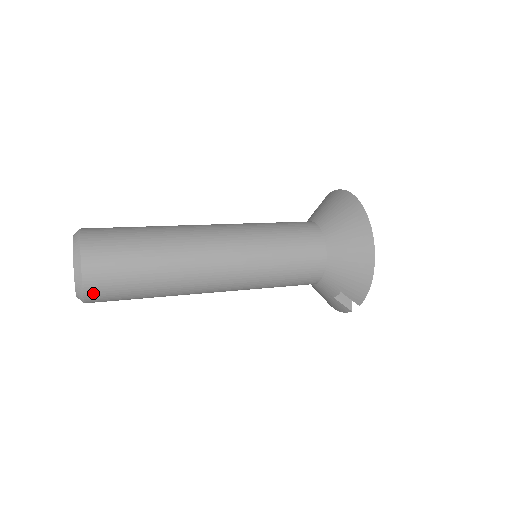
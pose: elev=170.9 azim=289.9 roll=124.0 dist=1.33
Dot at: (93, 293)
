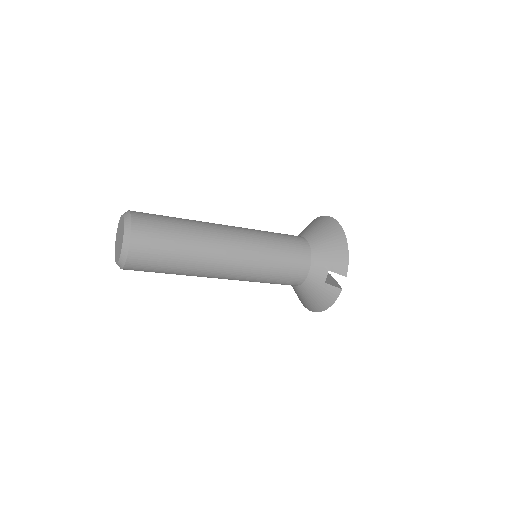
Dot at: (137, 240)
